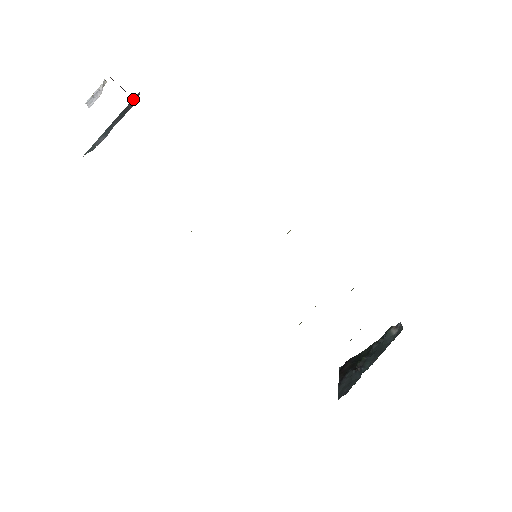
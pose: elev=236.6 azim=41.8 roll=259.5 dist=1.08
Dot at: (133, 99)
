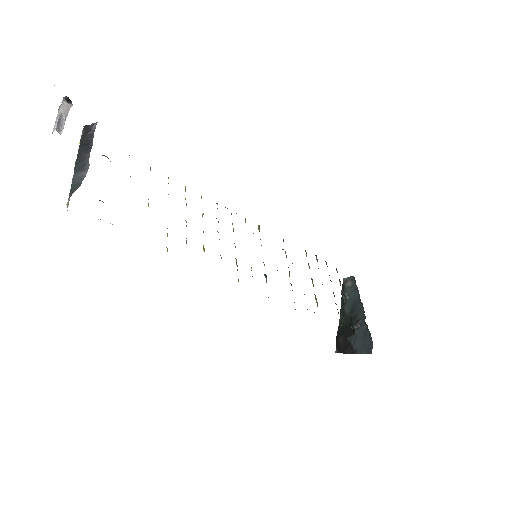
Dot at: (82, 134)
